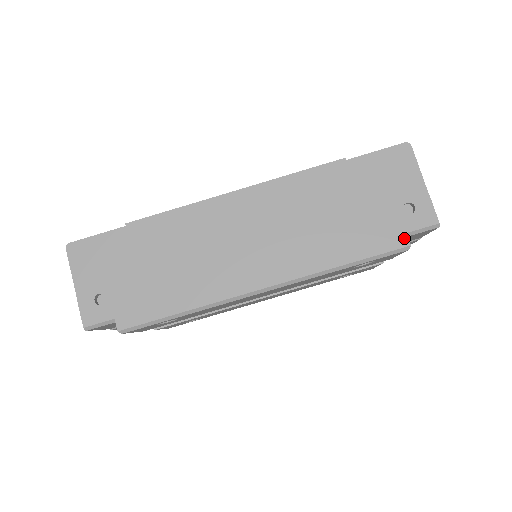
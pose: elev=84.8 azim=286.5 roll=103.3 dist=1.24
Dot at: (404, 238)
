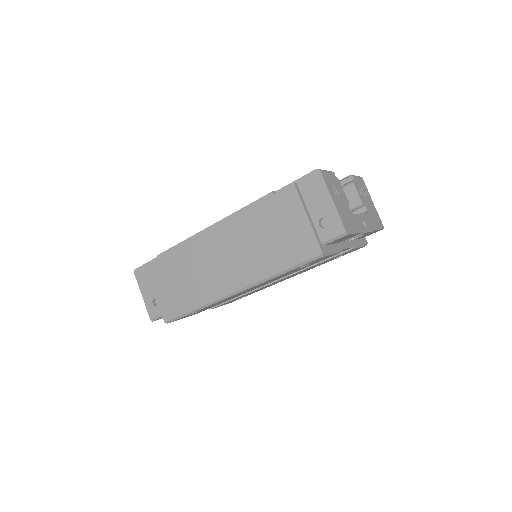
Dot at: (318, 249)
